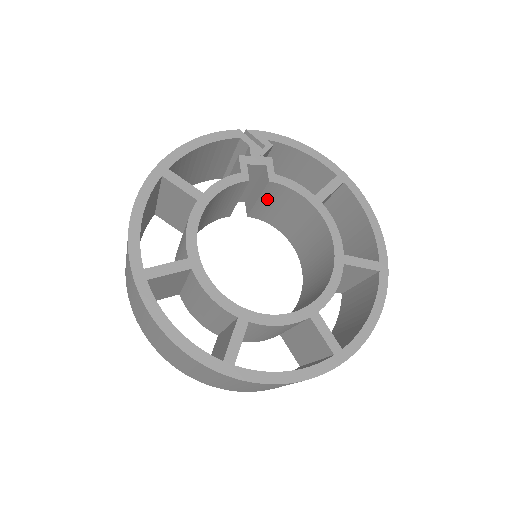
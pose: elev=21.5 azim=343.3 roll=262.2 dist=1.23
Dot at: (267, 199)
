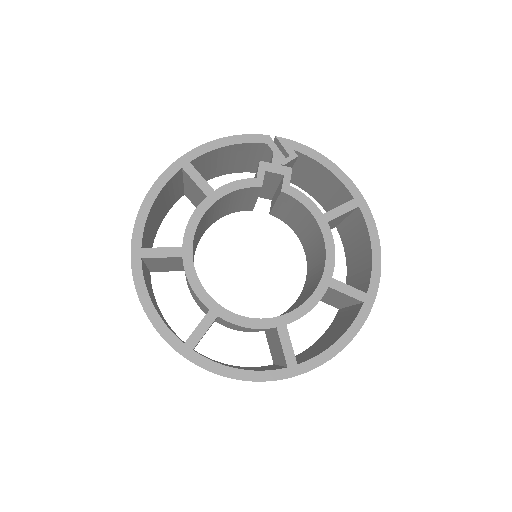
Dot at: (283, 205)
